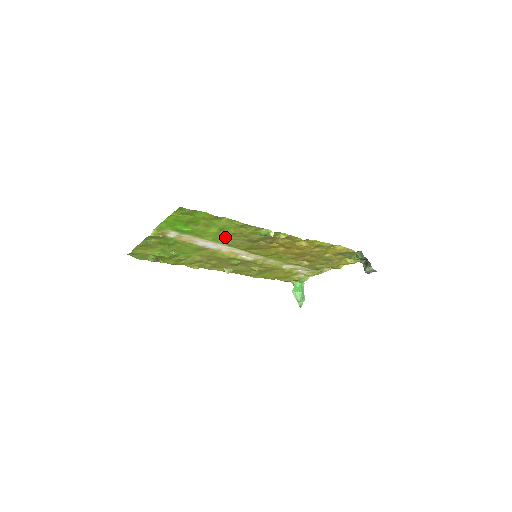
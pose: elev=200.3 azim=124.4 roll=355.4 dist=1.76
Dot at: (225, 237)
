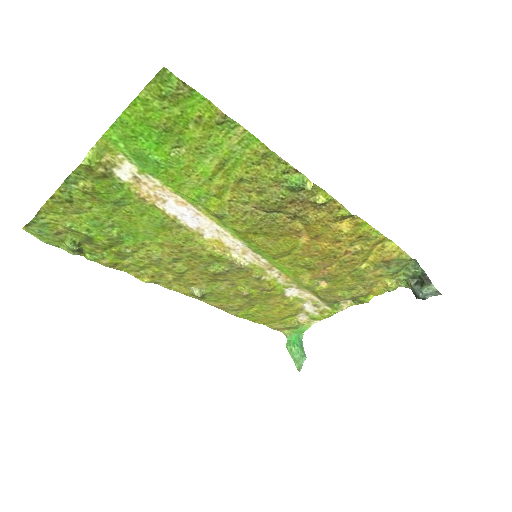
Dot at: (221, 192)
